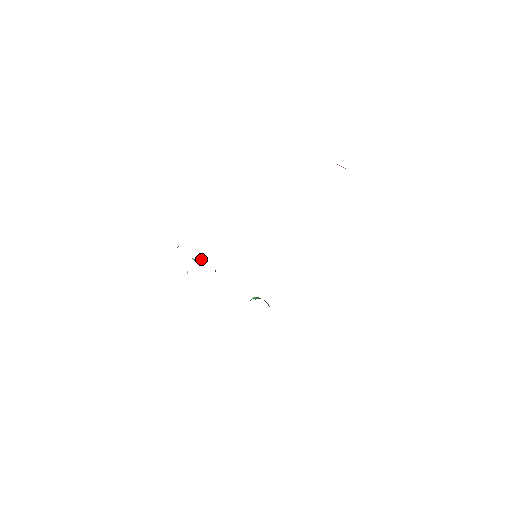
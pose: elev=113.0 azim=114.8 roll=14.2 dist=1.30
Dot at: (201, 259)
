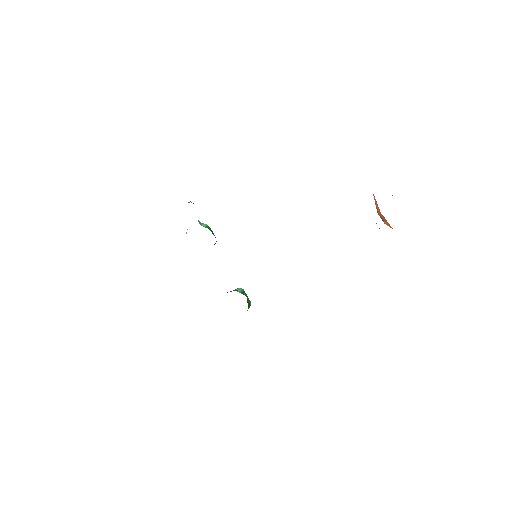
Dot at: (207, 225)
